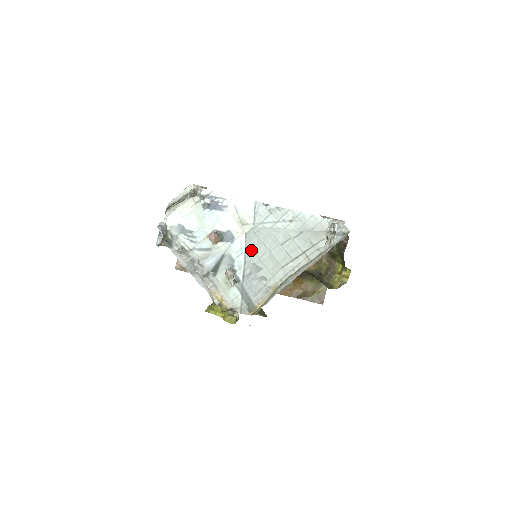
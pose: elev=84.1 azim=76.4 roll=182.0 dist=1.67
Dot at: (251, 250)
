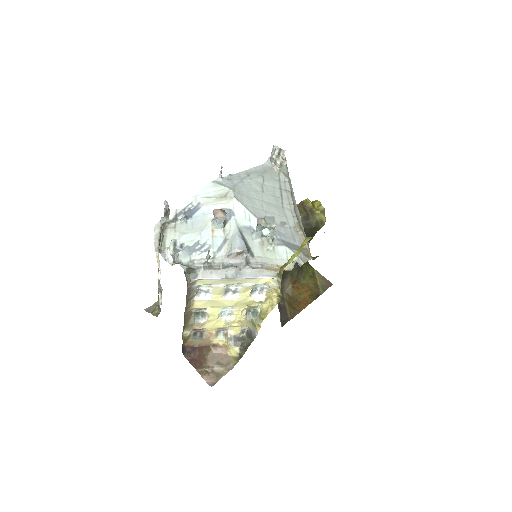
Dot at: (251, 208)
